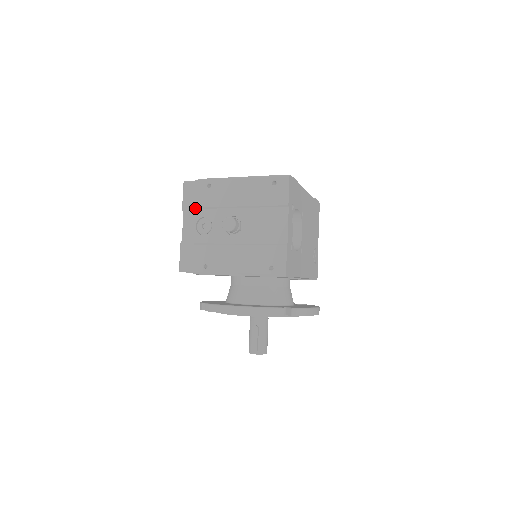
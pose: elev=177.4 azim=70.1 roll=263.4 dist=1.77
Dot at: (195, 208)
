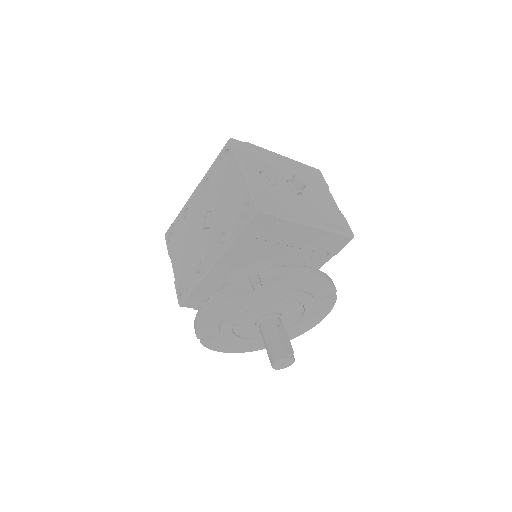
Dot at: (252, 161)
